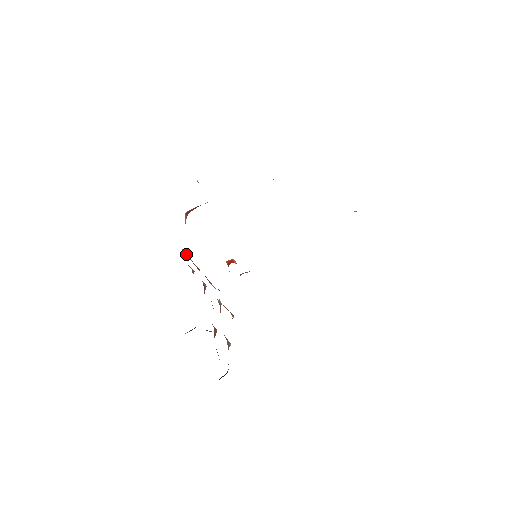
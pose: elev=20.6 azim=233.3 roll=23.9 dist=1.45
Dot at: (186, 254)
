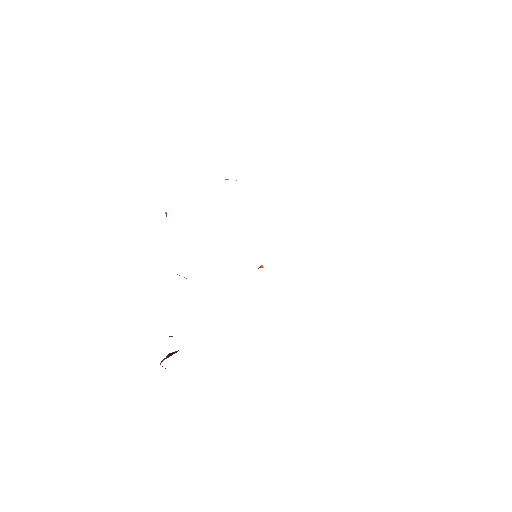
Dot at: (179, 275)
